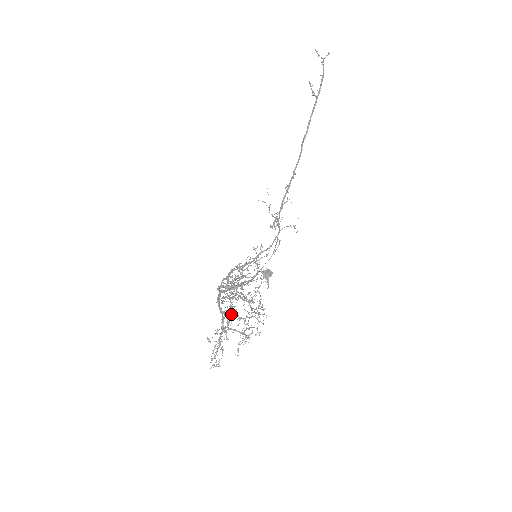
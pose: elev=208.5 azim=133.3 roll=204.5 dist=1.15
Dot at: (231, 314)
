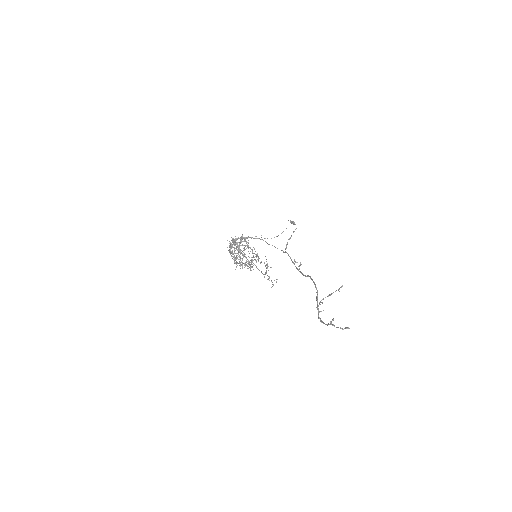
Dot at: (232, 258)
